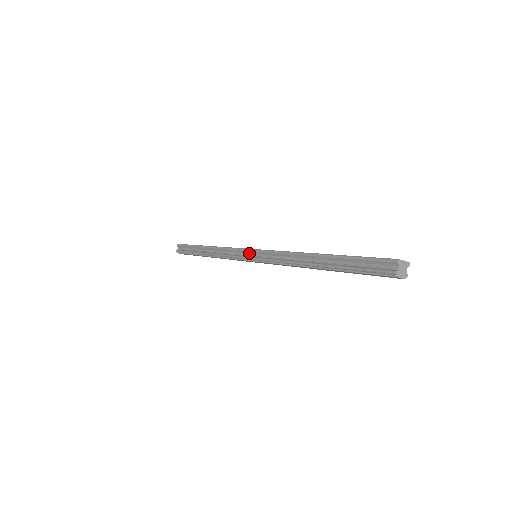
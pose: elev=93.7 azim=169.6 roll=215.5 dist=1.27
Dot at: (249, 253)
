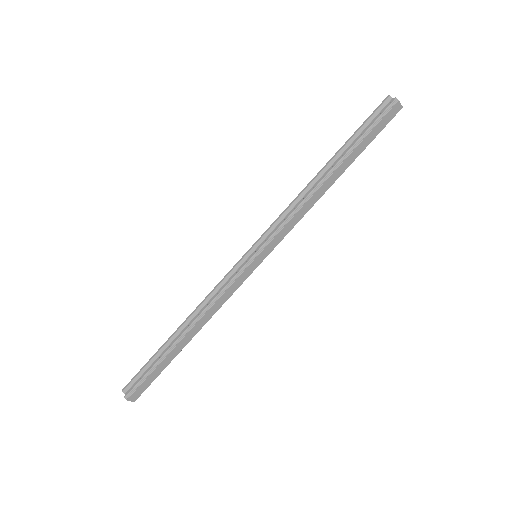
Dot at: (247, 257)
